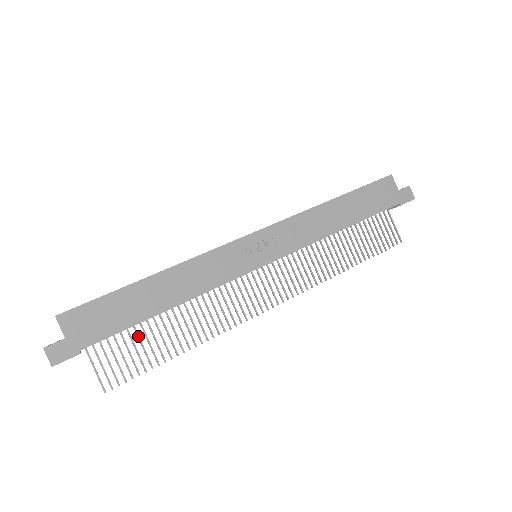
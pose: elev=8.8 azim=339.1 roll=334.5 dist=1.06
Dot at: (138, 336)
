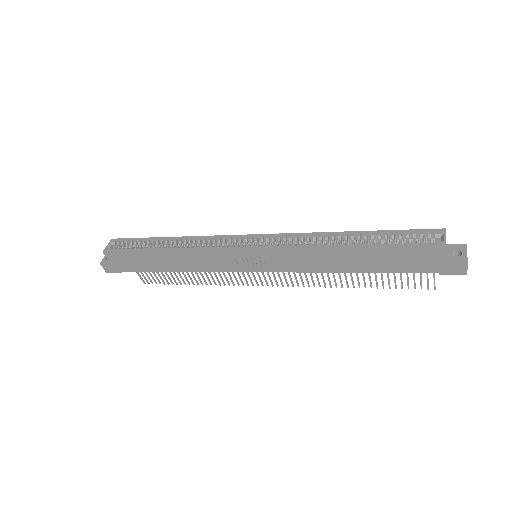
Dot at: occluded
